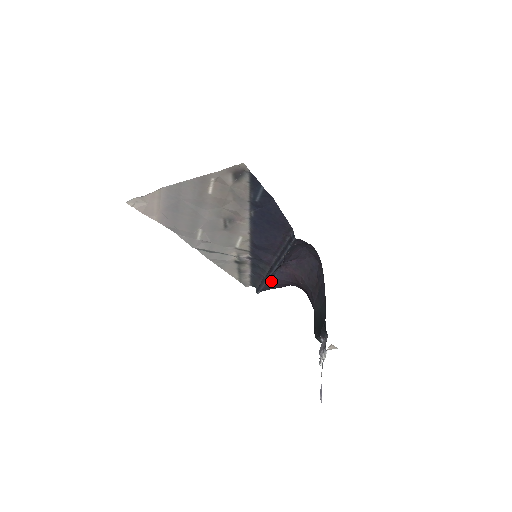
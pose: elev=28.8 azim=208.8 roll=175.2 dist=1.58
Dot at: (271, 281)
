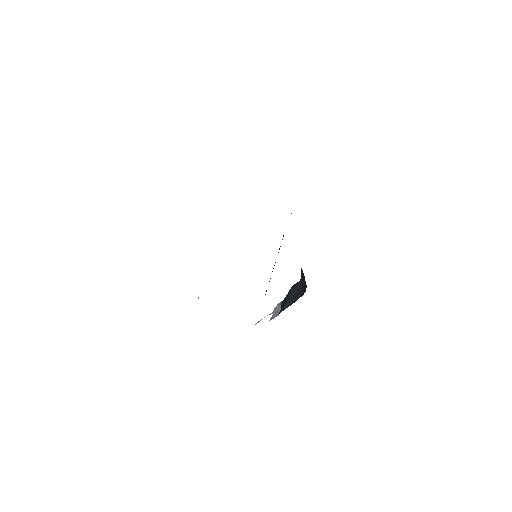
Dot at: occluded
